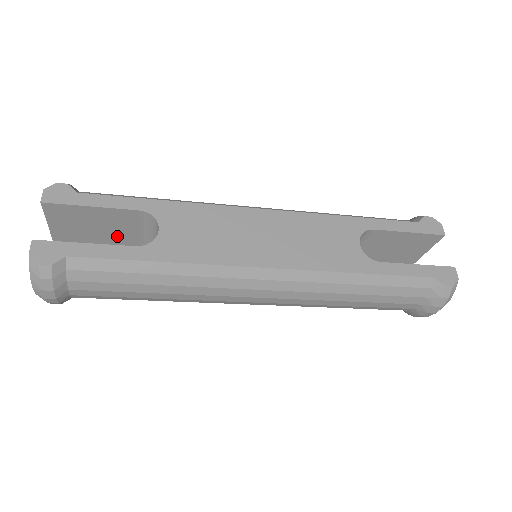
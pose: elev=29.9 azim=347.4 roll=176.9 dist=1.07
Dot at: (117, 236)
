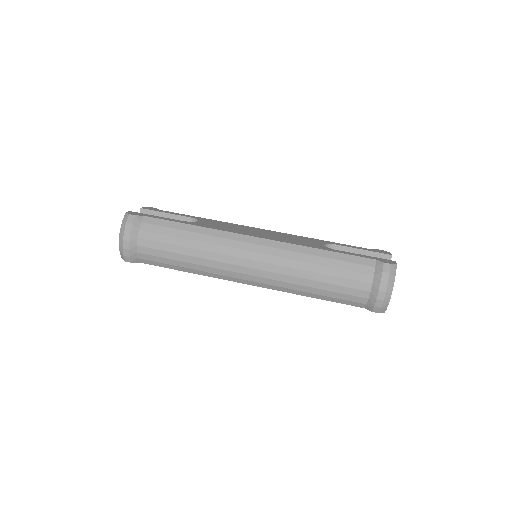
Dot at: occluded
